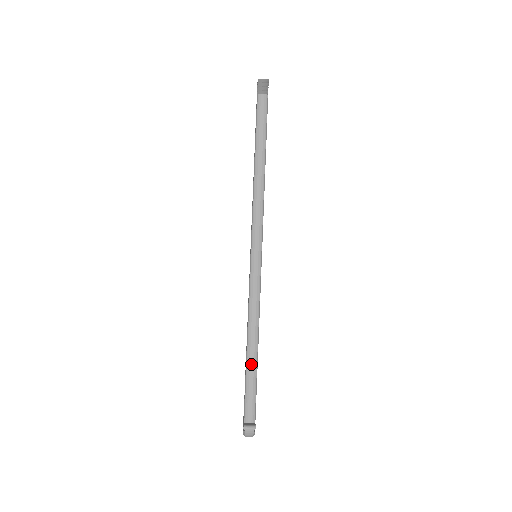
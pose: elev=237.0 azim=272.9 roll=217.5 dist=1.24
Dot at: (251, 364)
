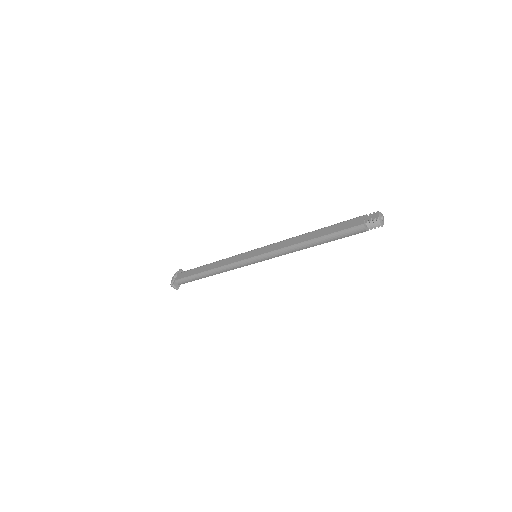
Dot at: (201, 277)
